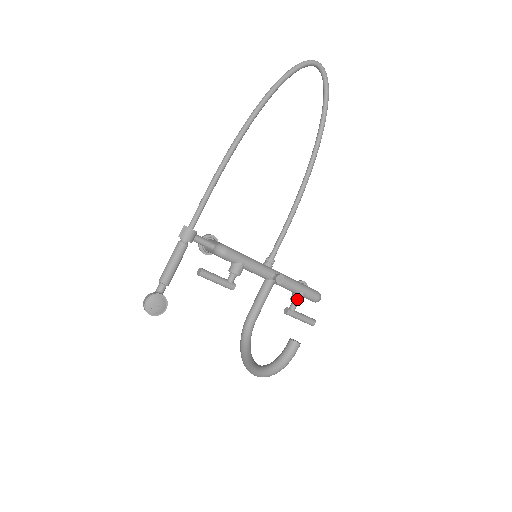
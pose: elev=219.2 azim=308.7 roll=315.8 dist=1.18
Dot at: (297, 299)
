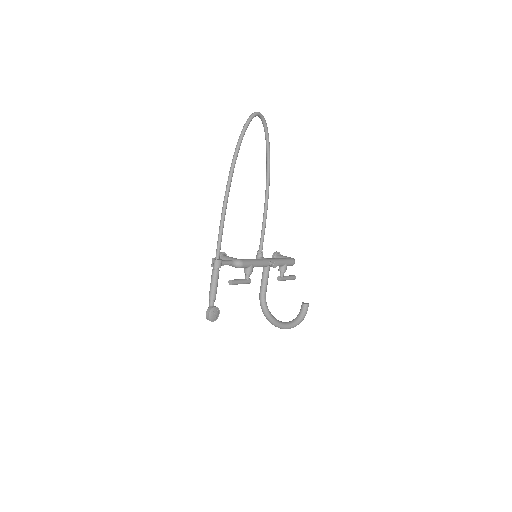
Dot at: (284, 270)
